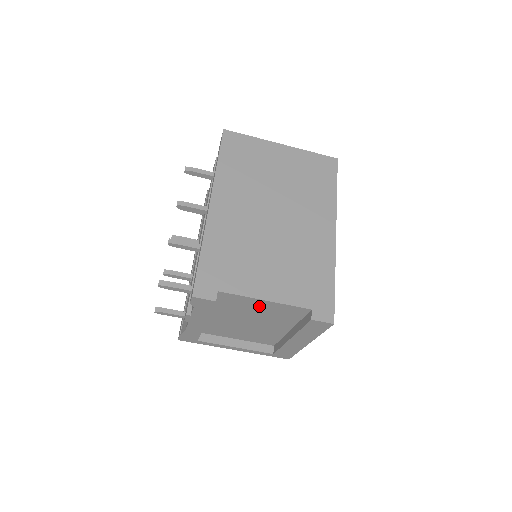
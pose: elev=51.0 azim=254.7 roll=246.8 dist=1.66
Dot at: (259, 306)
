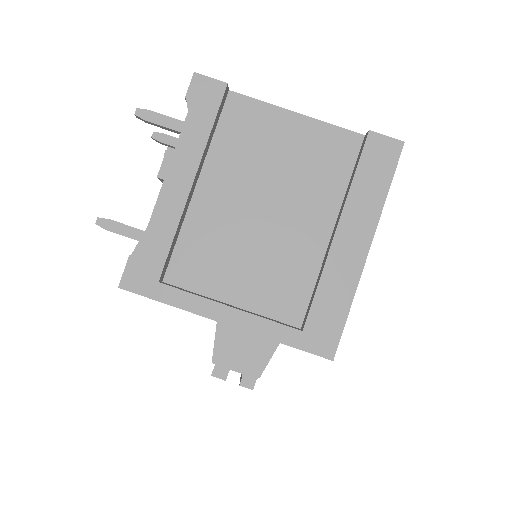
Dot at: (285, 136)
